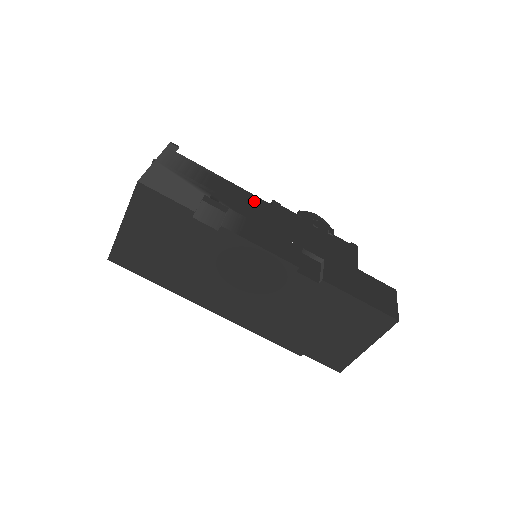
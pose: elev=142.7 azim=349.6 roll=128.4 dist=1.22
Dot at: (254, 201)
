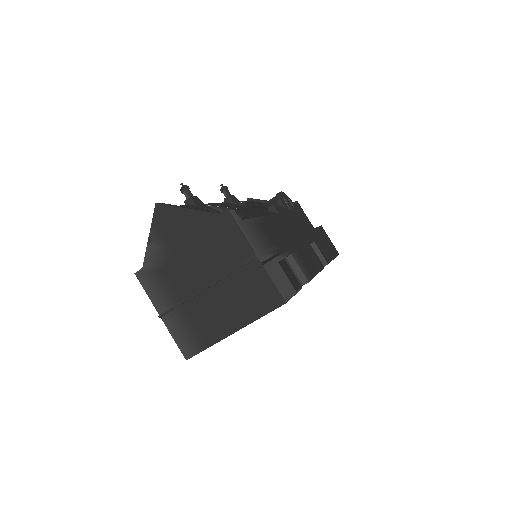
Dot at: (279, 223)
